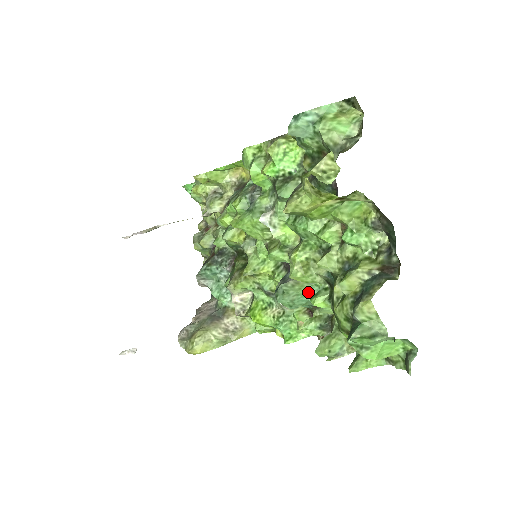
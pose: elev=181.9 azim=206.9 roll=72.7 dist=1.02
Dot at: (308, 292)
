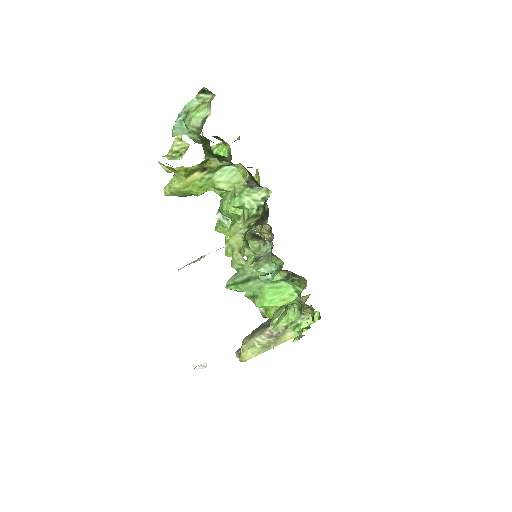
Dot at: (268, 271)
